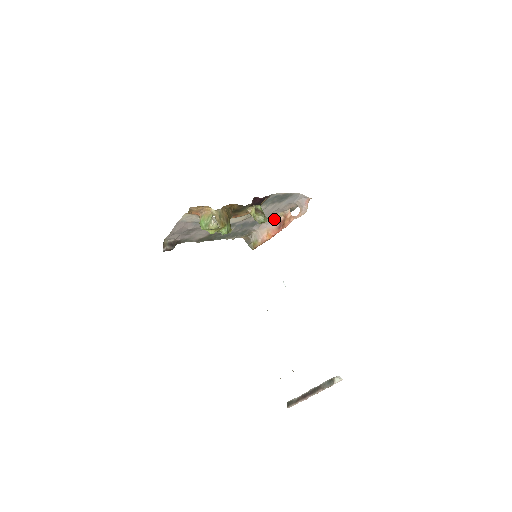
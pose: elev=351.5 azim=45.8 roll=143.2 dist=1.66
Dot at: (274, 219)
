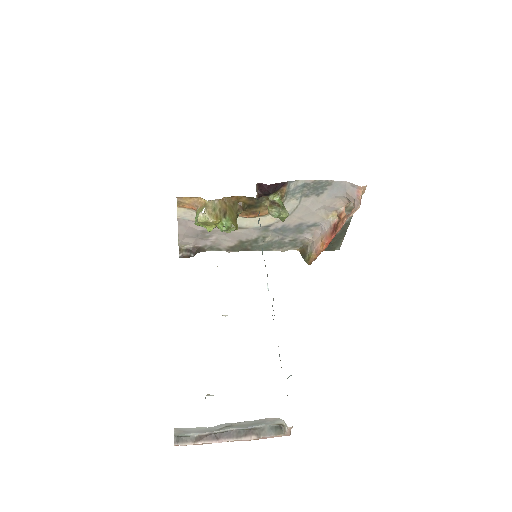
Dot at: (327, 222)
